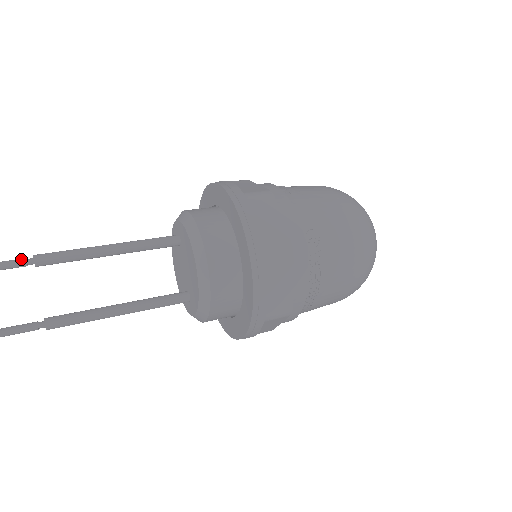
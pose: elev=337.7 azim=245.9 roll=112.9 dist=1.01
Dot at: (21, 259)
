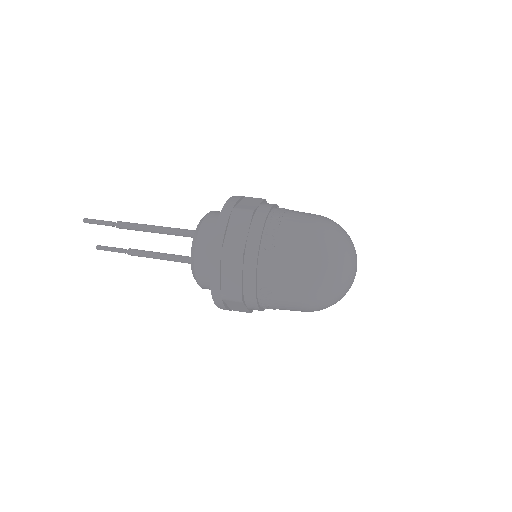
Dot at: (111, 223)
